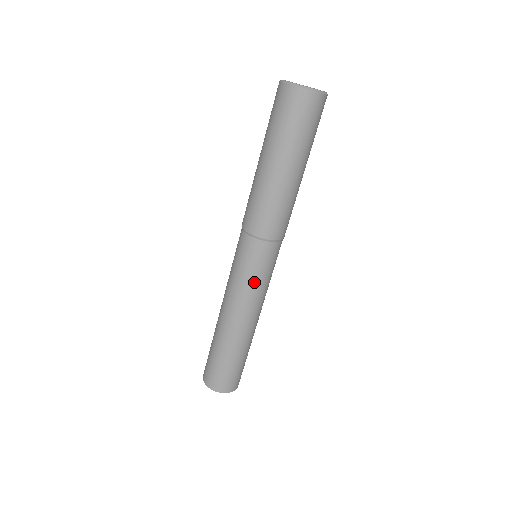
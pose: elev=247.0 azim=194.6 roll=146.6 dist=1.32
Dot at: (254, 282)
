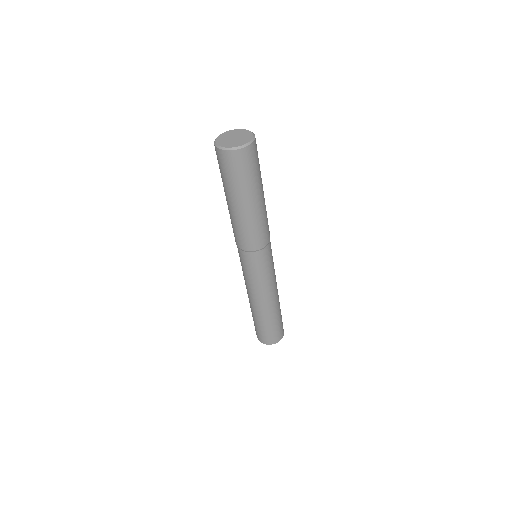
Dot at: (270, 272)
